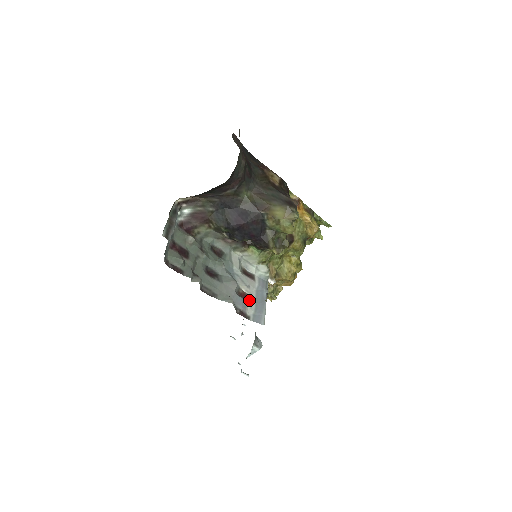
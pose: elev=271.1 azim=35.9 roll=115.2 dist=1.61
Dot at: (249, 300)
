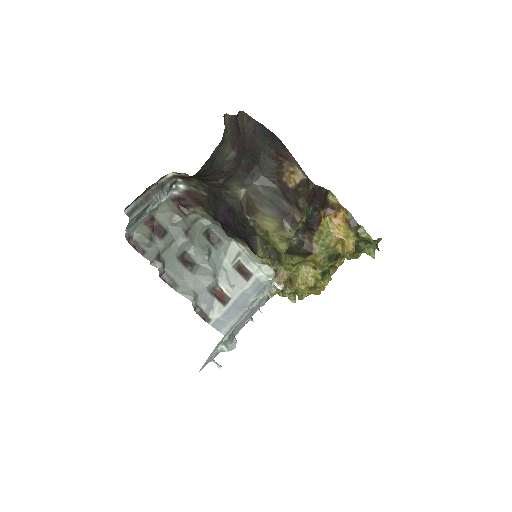
Dot at: (223, 301)
